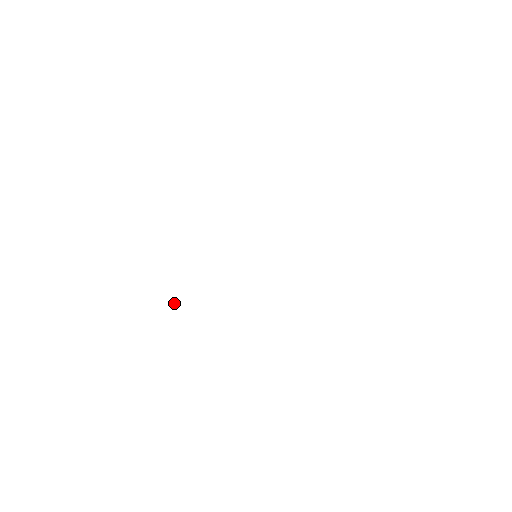
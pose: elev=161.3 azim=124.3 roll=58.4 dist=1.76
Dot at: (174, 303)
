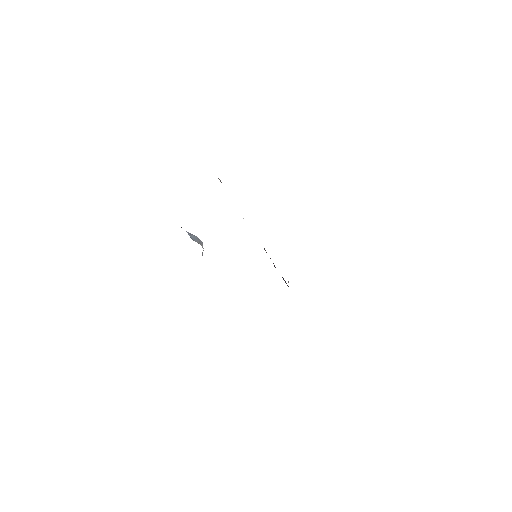
Dot at: (190, 234)
